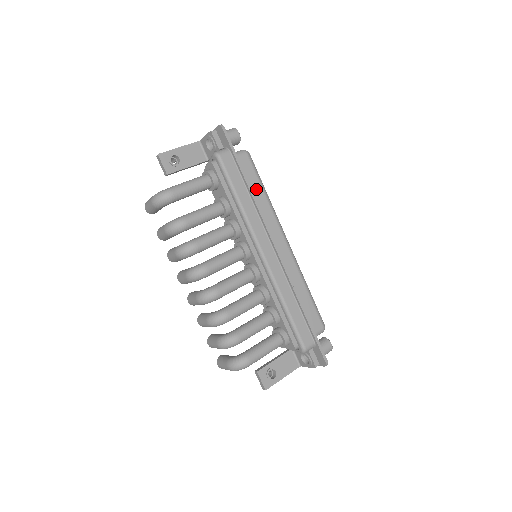
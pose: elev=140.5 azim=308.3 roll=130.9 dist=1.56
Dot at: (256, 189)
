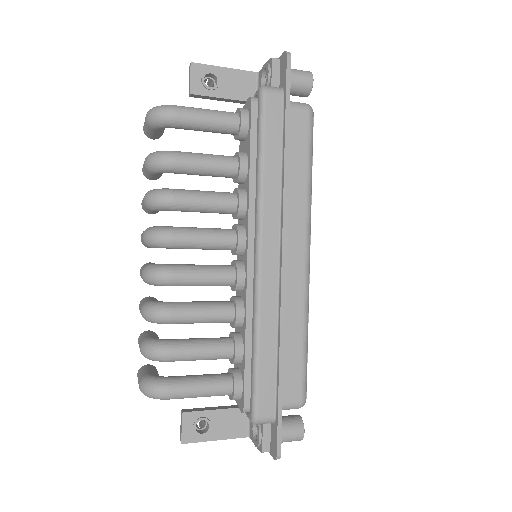
Dot at: (298, 163)
